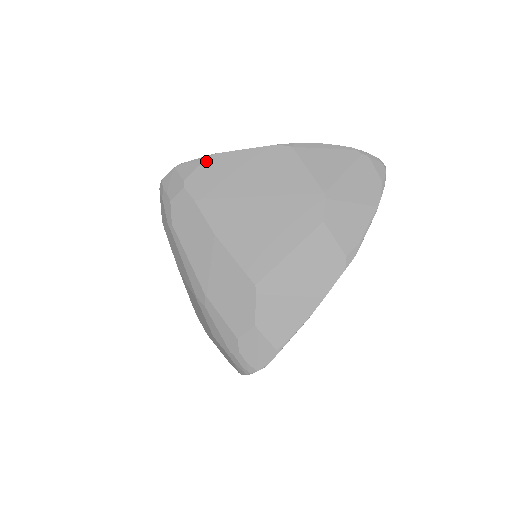
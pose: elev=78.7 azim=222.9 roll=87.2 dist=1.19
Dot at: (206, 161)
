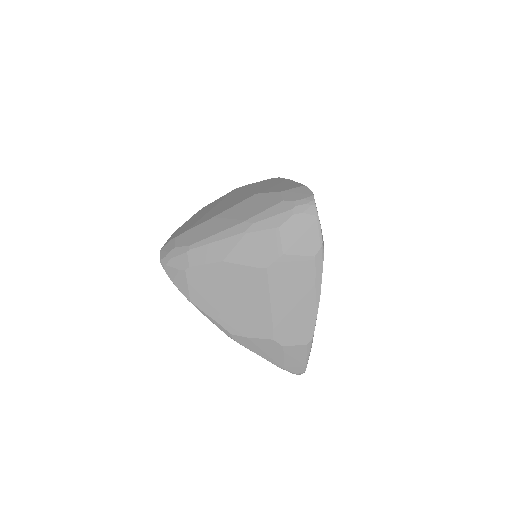
Dot at: (173, 234)
